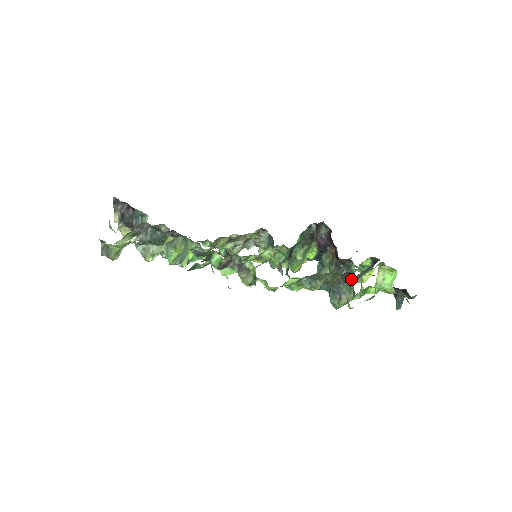
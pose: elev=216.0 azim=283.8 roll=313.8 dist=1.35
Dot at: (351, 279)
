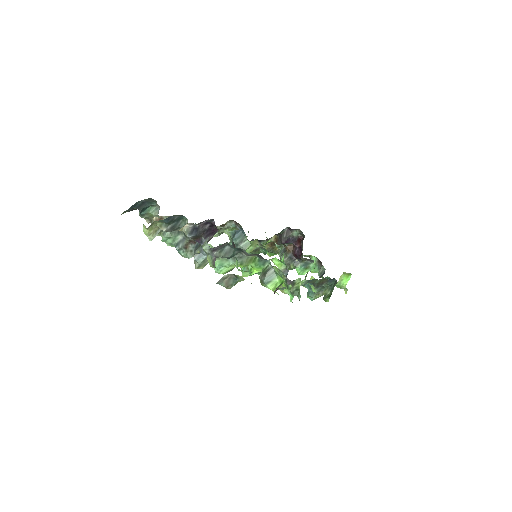
Dot at: (333, 283)
